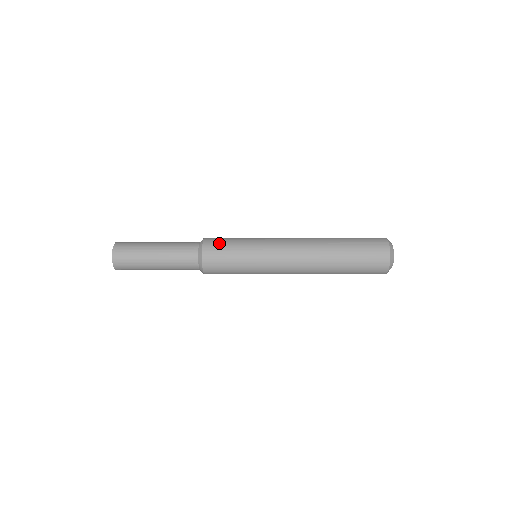
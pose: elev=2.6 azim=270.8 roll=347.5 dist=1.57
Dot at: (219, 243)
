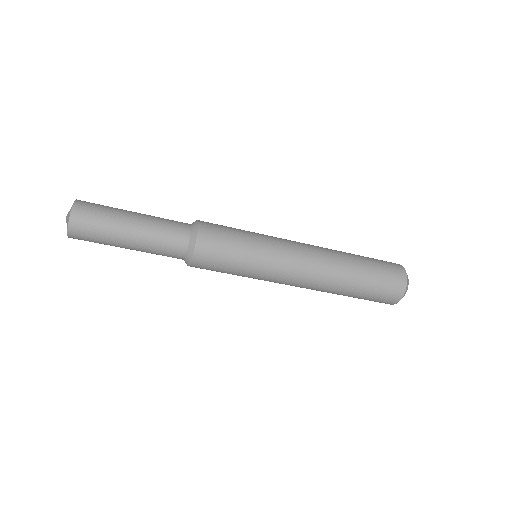
Dot at: occluded
